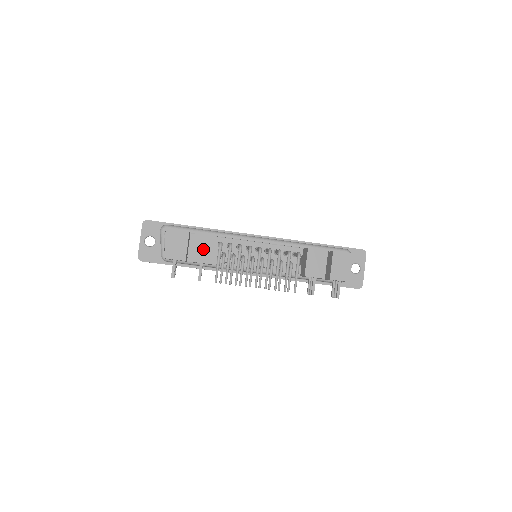
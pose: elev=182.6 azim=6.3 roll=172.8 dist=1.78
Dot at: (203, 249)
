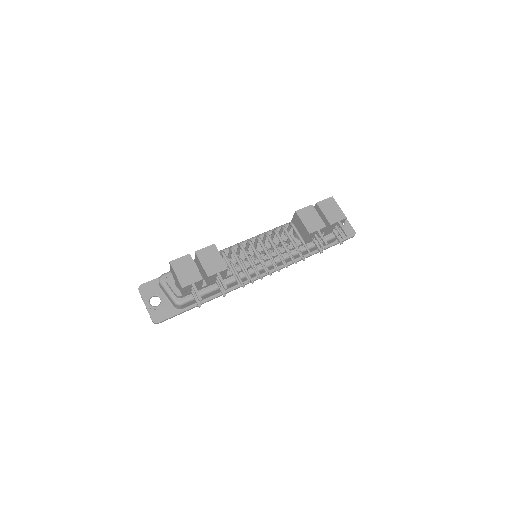
Dot at: (211, 261)
